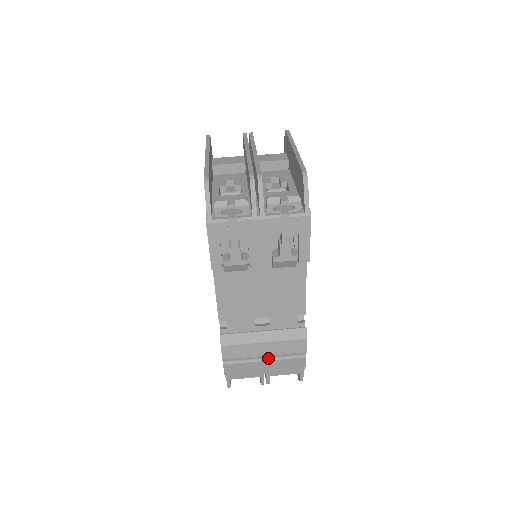
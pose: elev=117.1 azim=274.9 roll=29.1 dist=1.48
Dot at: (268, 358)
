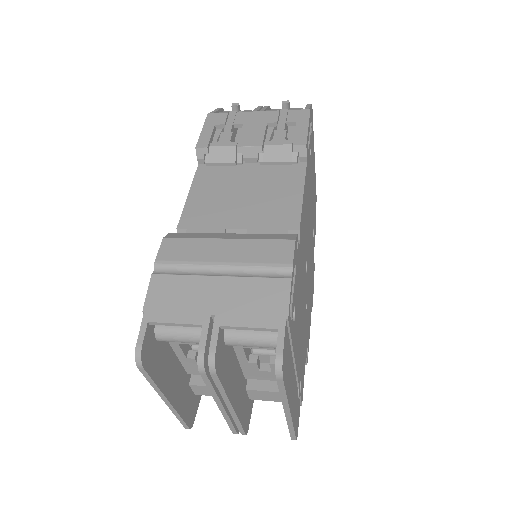
Dot at: (226, 274)
